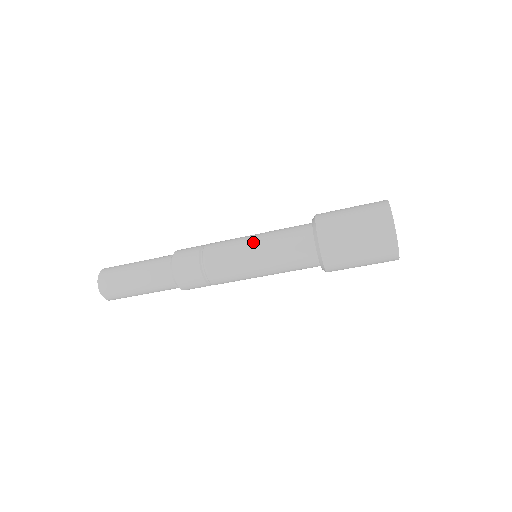
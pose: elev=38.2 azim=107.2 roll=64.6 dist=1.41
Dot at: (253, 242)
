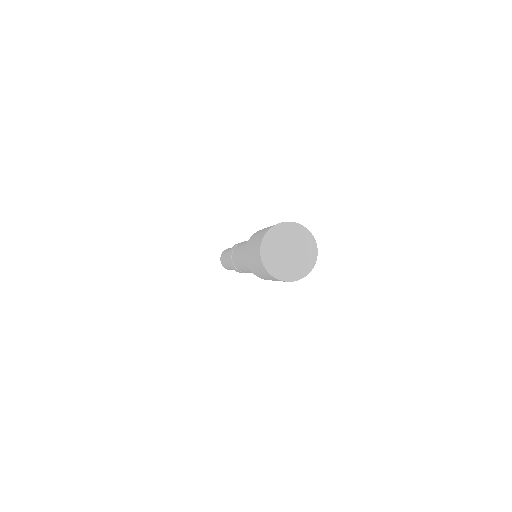
Dot at: (242, 264)
